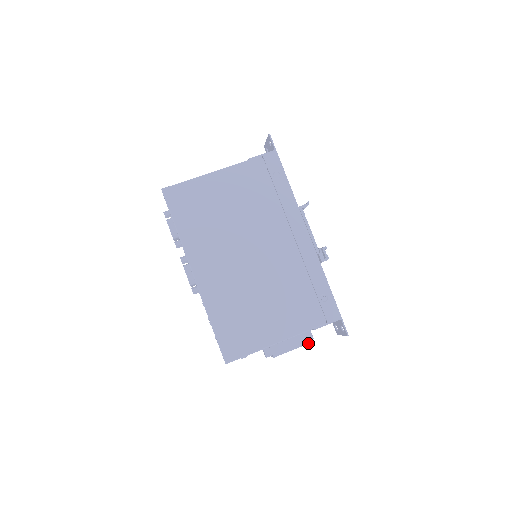
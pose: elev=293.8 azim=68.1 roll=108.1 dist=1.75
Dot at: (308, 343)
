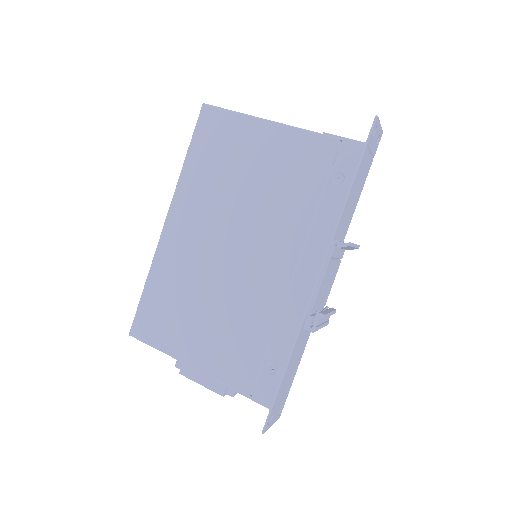
Dot at: (222, 395)
